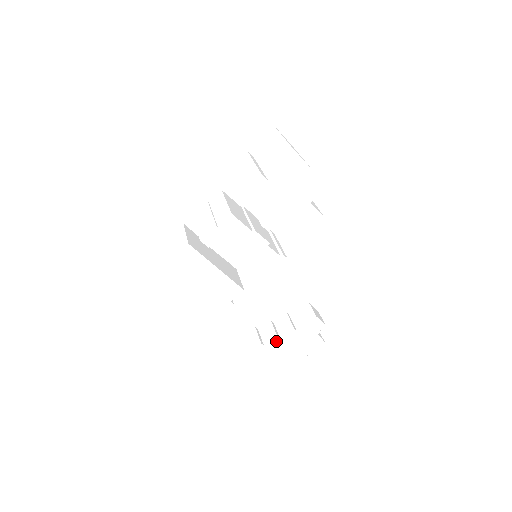
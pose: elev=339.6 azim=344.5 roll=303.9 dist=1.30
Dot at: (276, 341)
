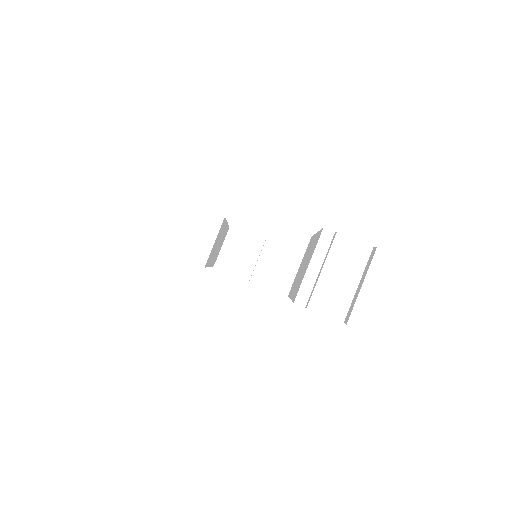
Dot at: occluded
